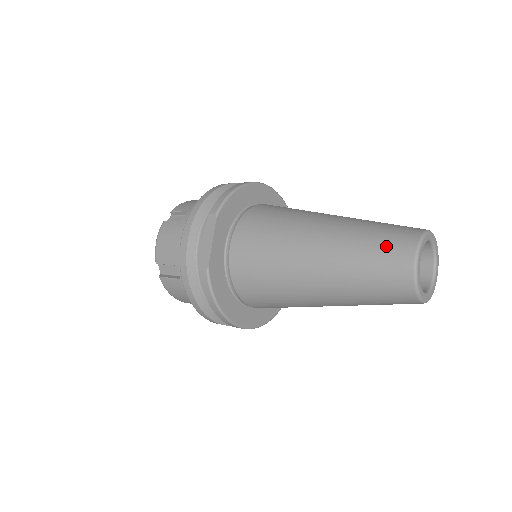
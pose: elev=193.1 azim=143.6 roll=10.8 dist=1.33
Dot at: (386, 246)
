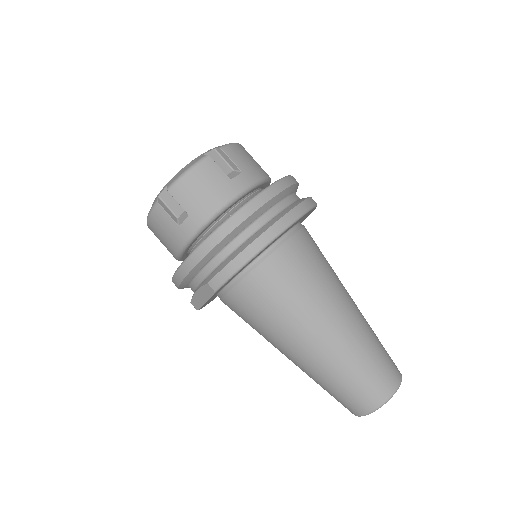
Dot at: (349, 397)
